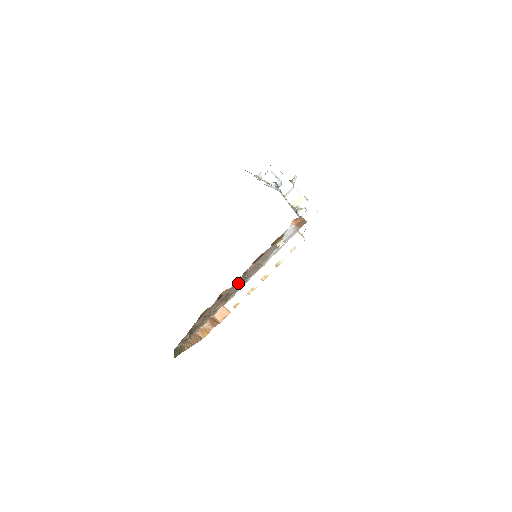
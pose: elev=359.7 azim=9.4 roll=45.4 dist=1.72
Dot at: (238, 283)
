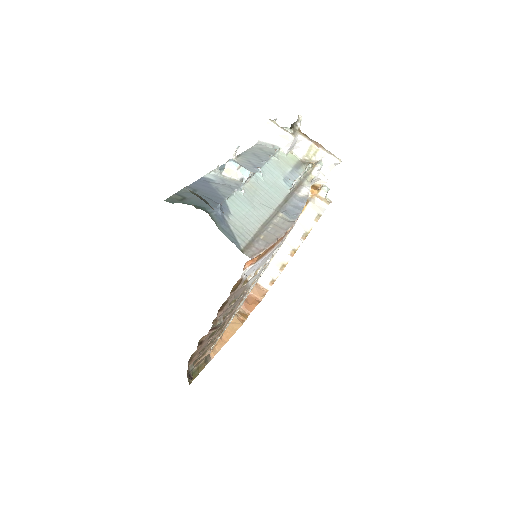
Dot at: (213, 330)
